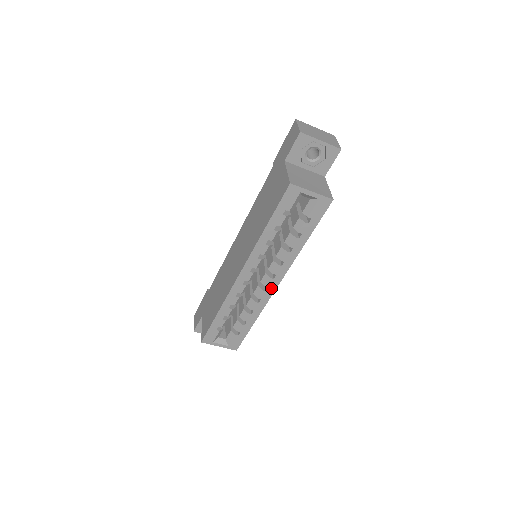
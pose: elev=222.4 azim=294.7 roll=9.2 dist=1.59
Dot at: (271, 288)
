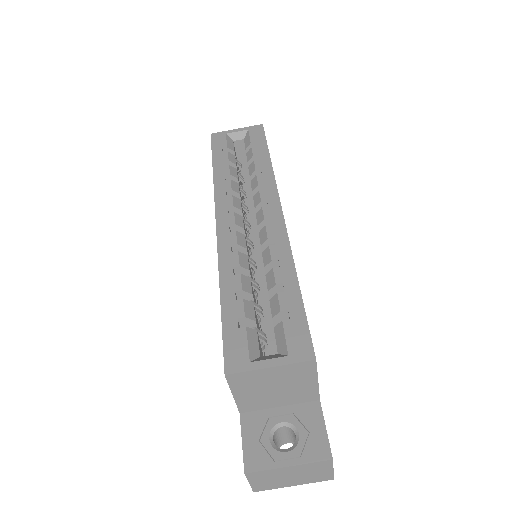
Dot at: (275, 218)
